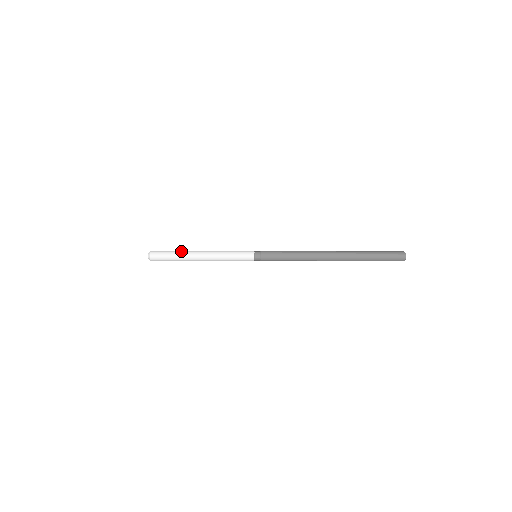
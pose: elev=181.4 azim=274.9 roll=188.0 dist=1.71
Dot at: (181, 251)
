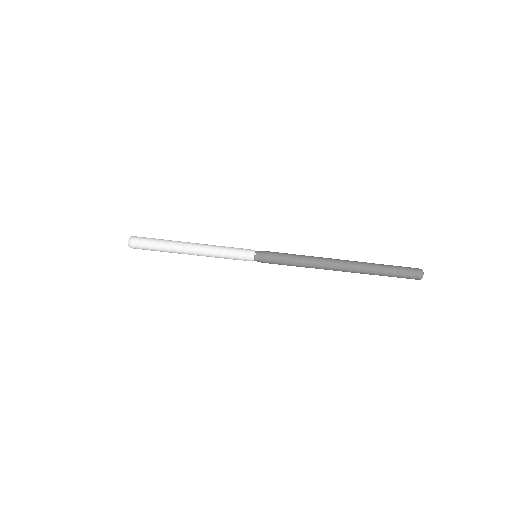
Dot at: (169, 242)
